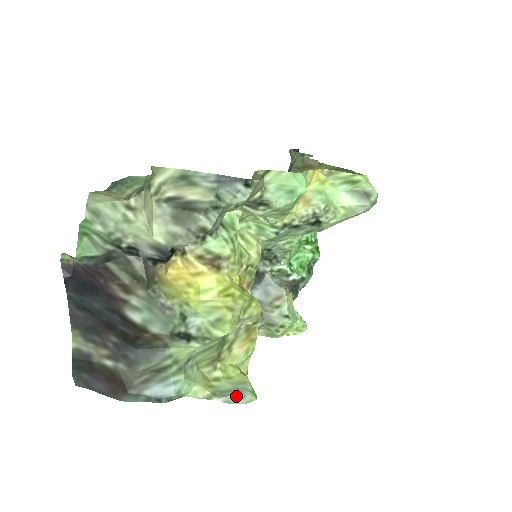
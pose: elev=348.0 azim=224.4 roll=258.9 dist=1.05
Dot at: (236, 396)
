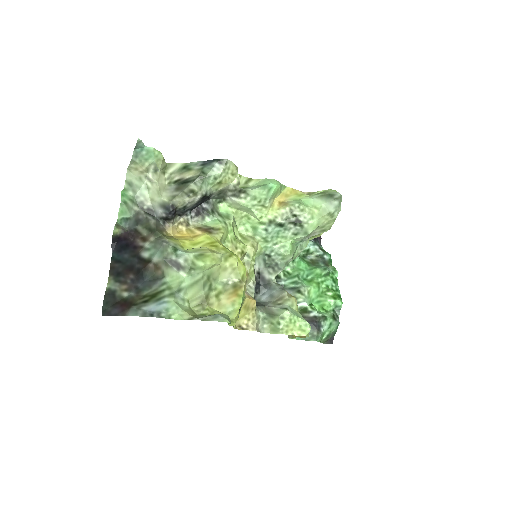
Dot at: (211, 316)
